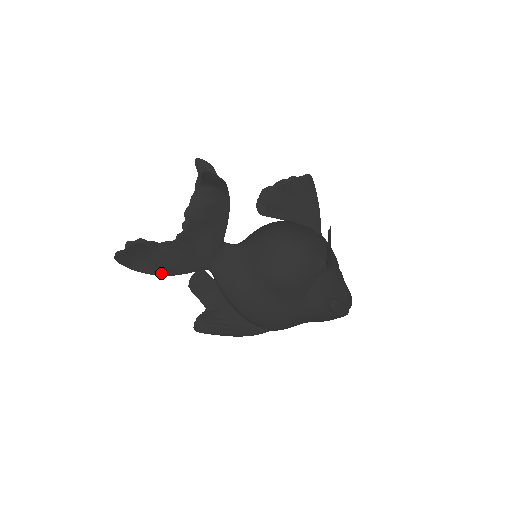
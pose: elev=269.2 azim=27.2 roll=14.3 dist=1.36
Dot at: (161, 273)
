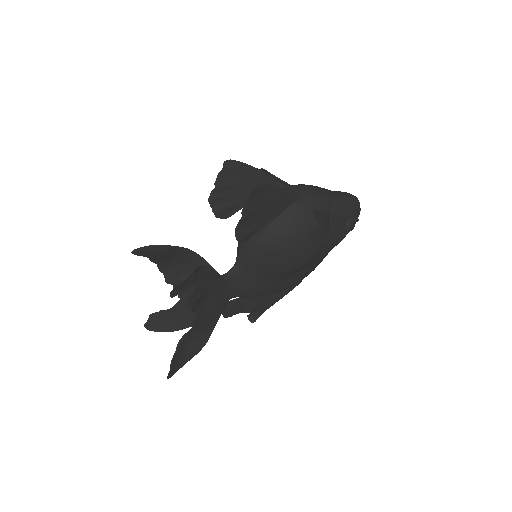
Dot at: (204, 343)
